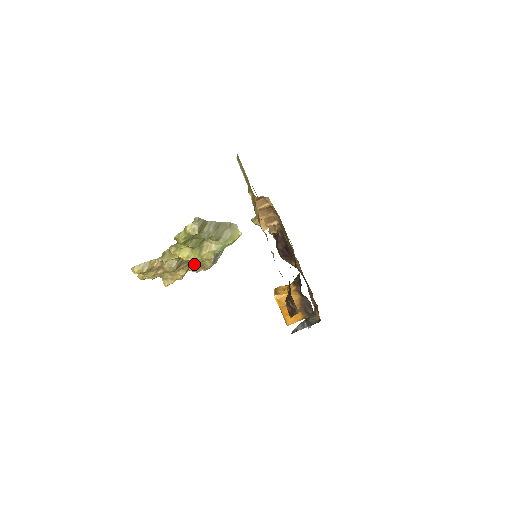
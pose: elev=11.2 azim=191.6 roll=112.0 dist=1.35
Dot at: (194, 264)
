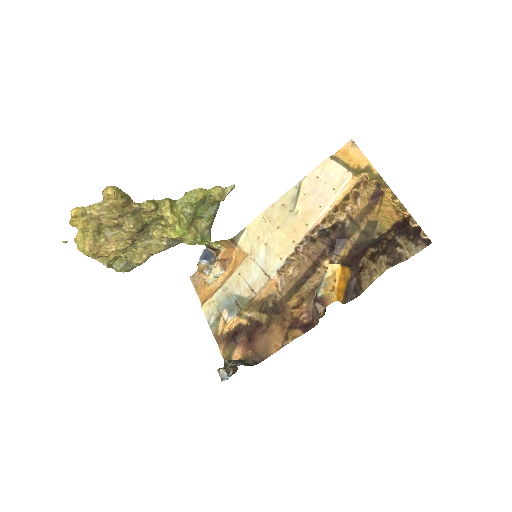
Dot at: (126, 250)
